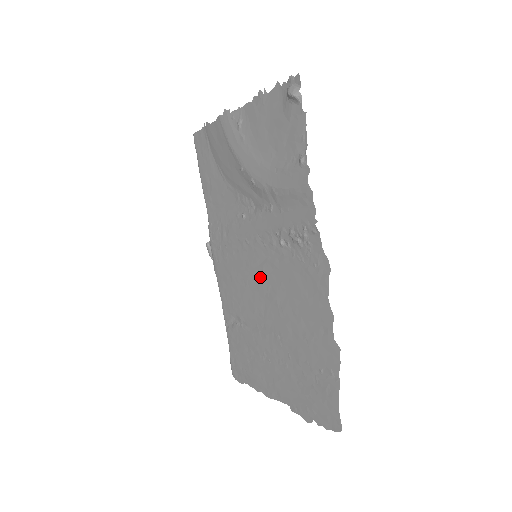
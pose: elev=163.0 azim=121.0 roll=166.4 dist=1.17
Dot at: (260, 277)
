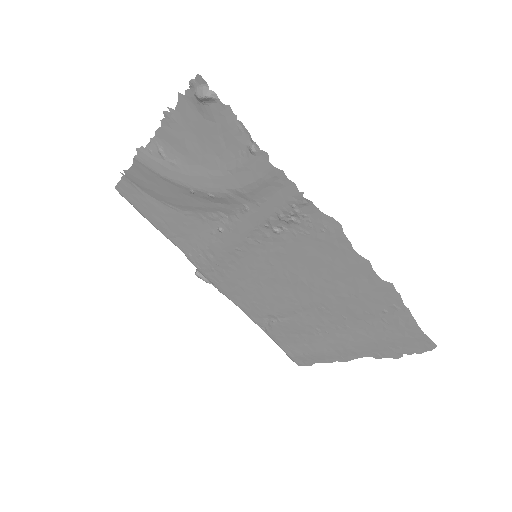
Dot at: (272, 271)
